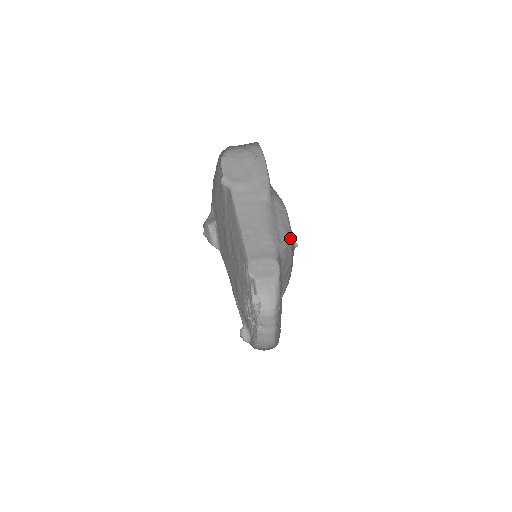
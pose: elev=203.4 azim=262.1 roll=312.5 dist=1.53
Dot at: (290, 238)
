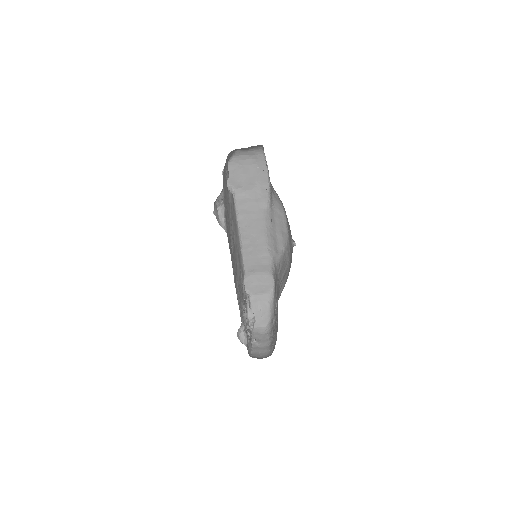
Dot at: (287, 244)
